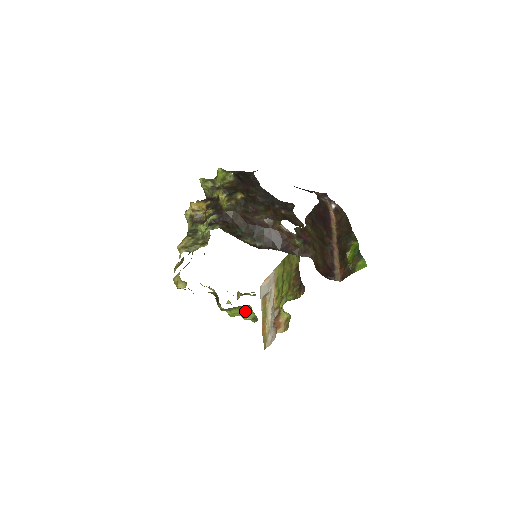
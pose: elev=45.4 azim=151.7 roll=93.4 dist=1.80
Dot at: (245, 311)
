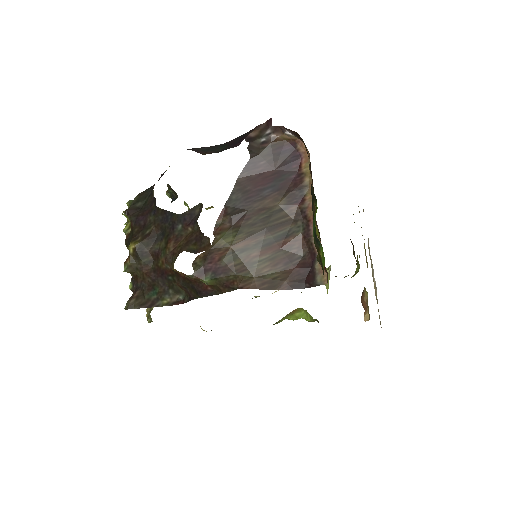
Dot at: (304, 312)
